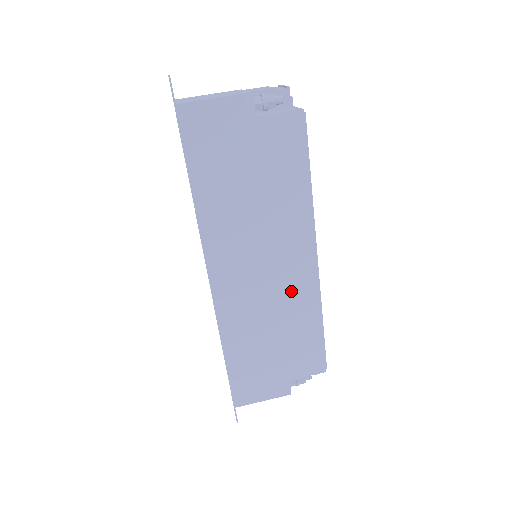
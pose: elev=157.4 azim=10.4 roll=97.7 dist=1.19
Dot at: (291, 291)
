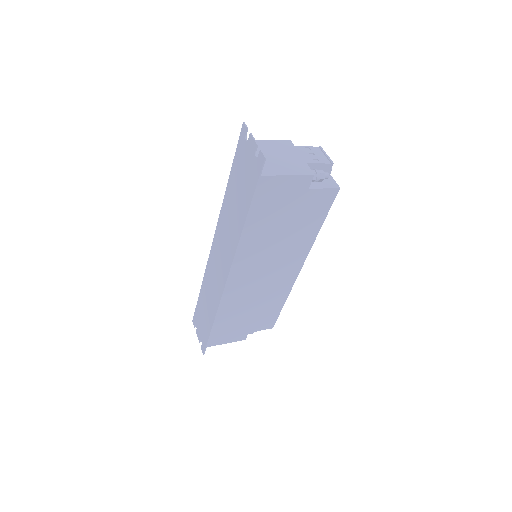
Dot at: (276, 286)
